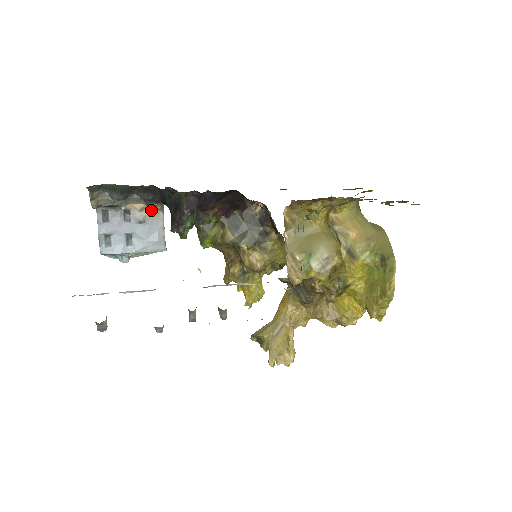
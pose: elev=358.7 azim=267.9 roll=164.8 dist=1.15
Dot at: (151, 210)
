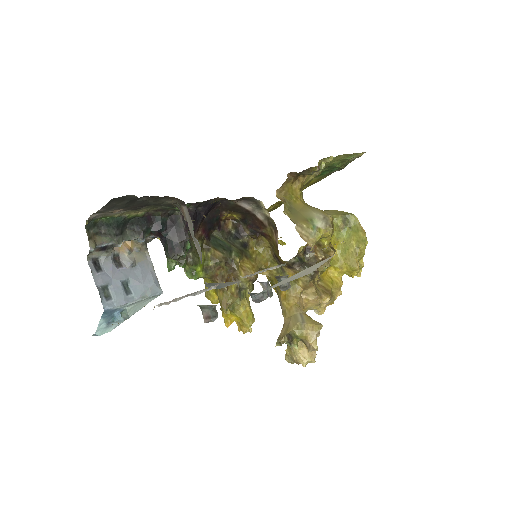
Dot at: (138, 251)
